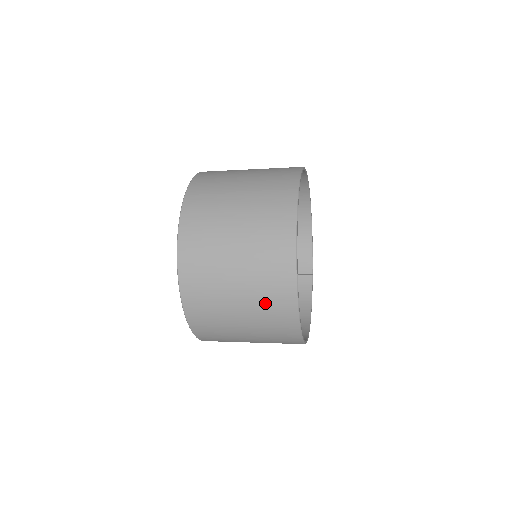
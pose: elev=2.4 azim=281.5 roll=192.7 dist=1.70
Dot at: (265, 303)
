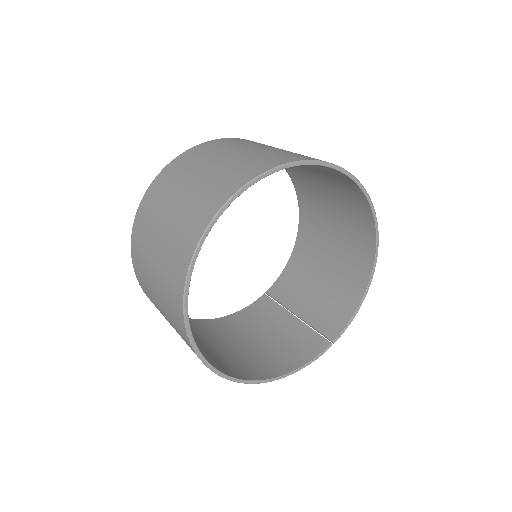
Dot at: (168, 263)
